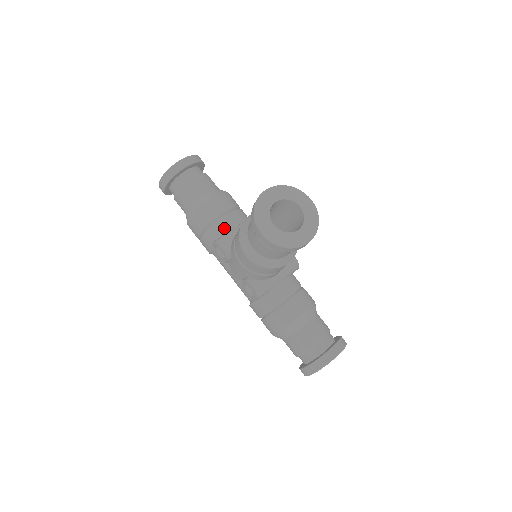
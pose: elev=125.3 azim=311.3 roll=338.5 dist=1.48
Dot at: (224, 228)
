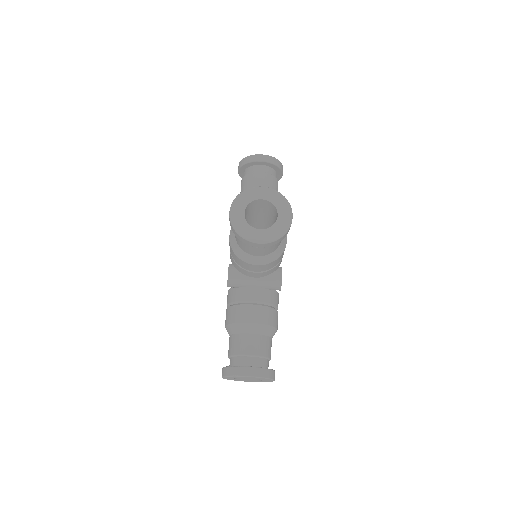
Dot at: occluded
